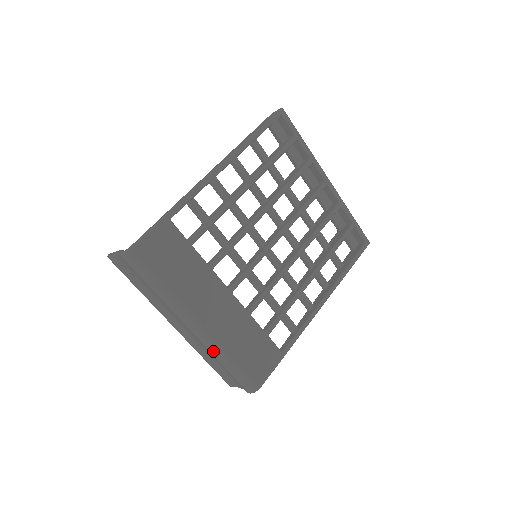
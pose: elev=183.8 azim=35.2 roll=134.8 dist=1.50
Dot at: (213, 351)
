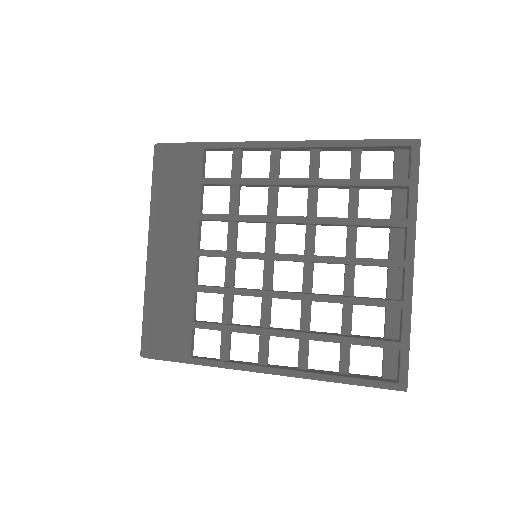
Dot at: (145, 284)
